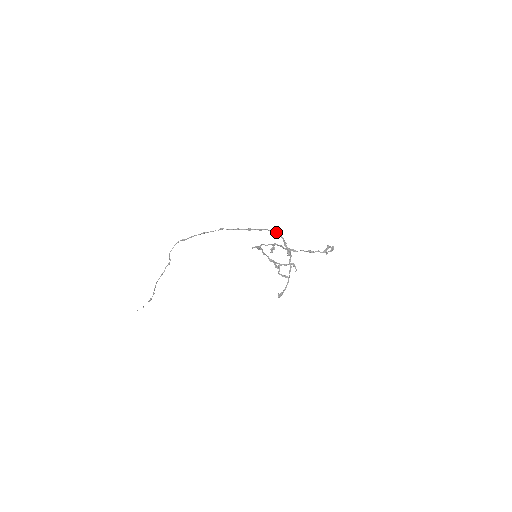
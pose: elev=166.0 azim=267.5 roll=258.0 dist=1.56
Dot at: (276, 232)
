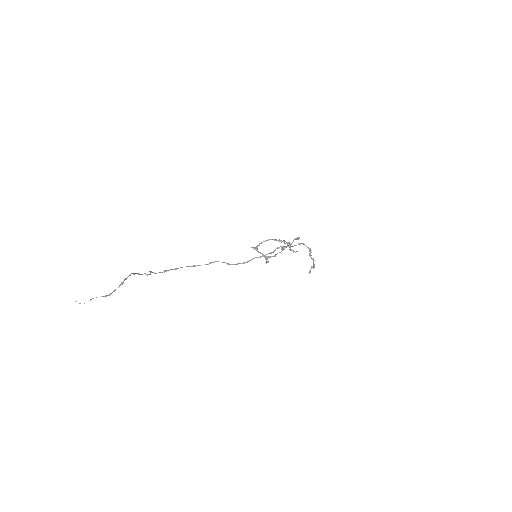
Dot at: occluded
